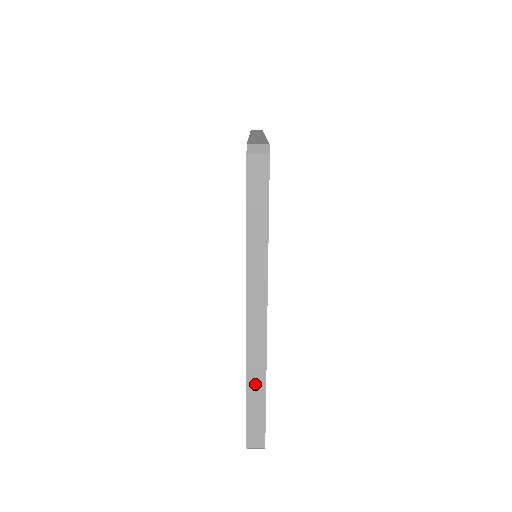
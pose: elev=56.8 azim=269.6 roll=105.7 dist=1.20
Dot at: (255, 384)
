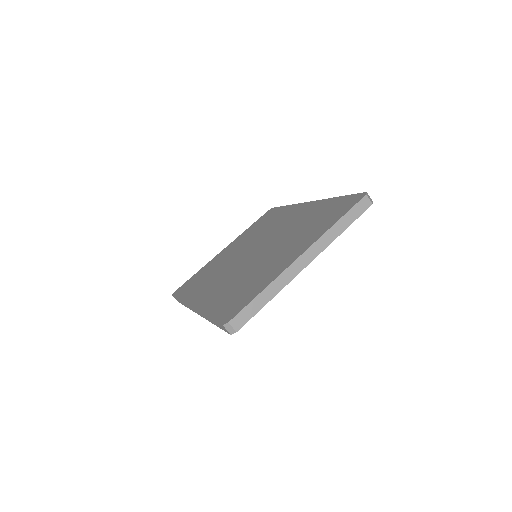
Dot at: (270, 291)
